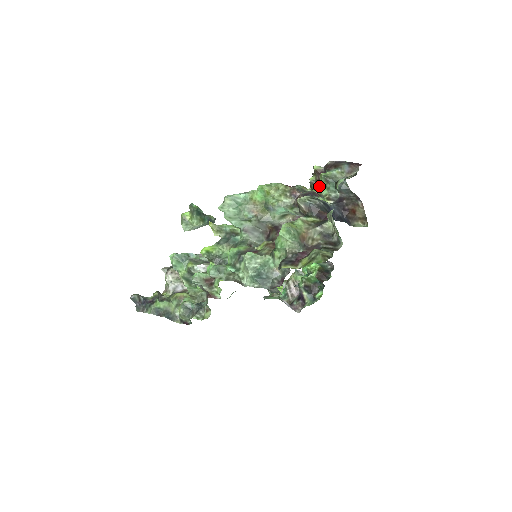
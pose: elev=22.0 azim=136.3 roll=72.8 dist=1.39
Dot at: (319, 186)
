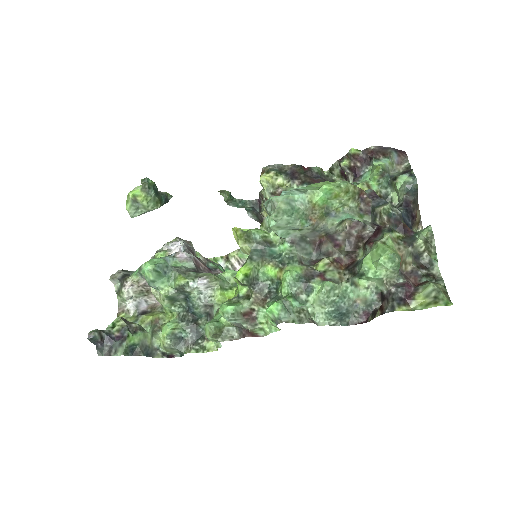
Dot at: (352, 173)
